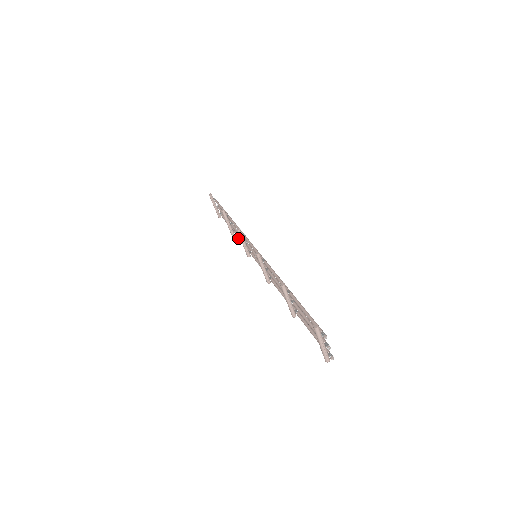
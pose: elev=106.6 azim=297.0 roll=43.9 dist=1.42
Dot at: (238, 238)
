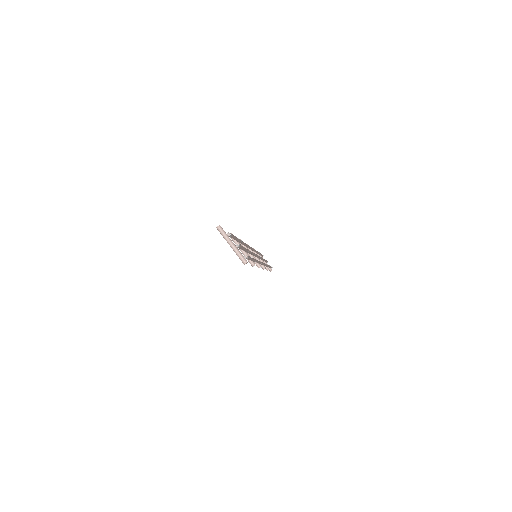
Dot at: occluded
